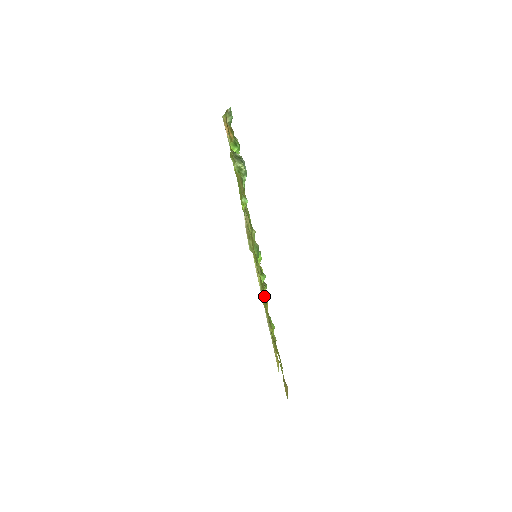
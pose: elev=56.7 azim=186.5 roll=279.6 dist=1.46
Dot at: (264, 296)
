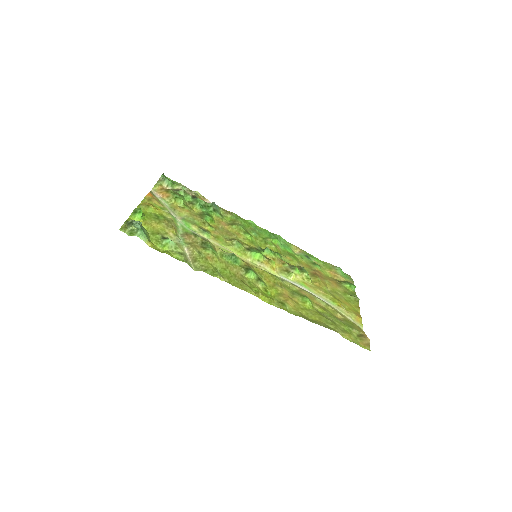
Dot at: (277, 283)
